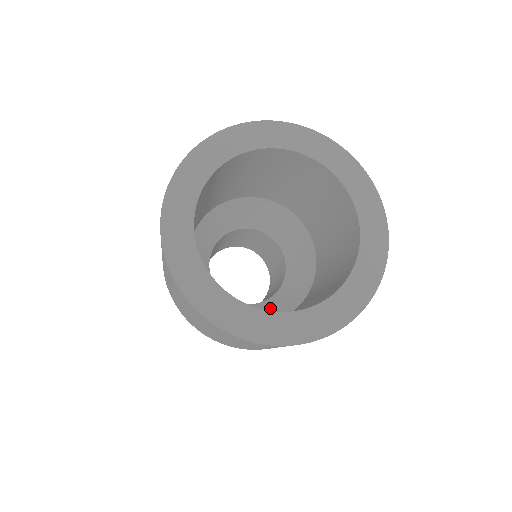
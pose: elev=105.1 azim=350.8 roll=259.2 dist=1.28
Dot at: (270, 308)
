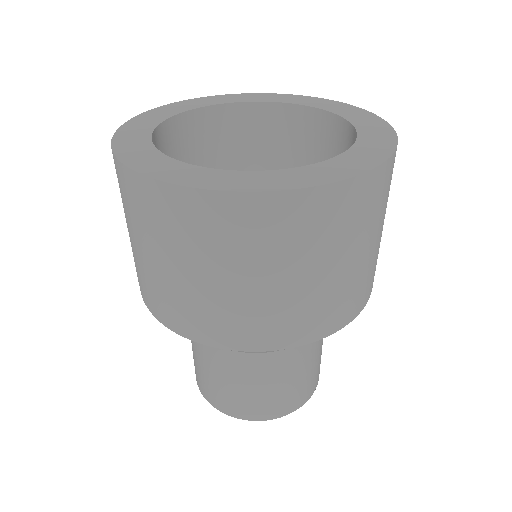
Dot at: occluded
